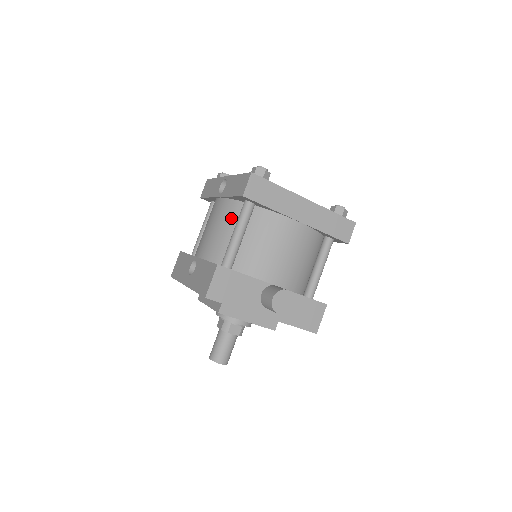
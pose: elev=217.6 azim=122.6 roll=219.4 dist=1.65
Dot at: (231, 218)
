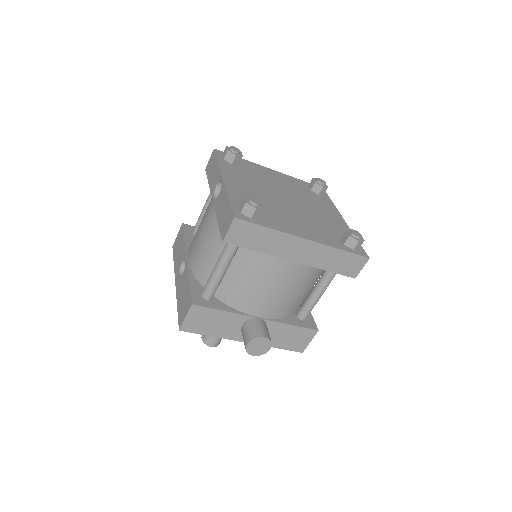
Dot at: (218, 241)
